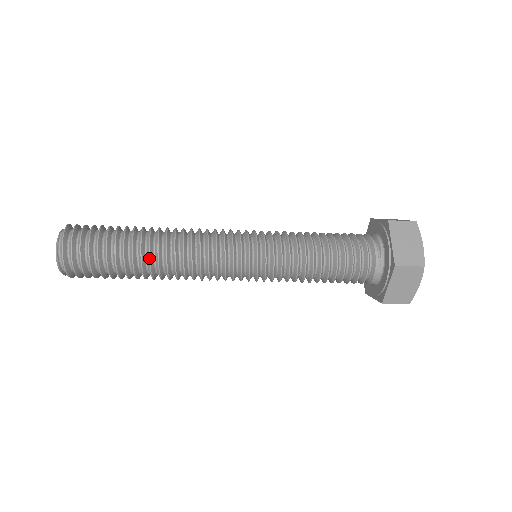
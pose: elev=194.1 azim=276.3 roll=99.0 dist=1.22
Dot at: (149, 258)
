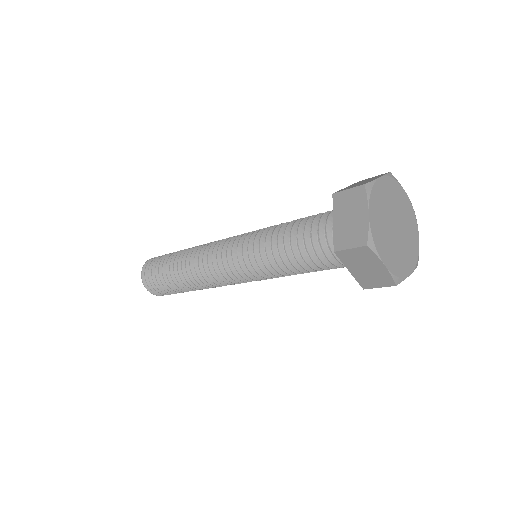
Dot at: (180, 278)
